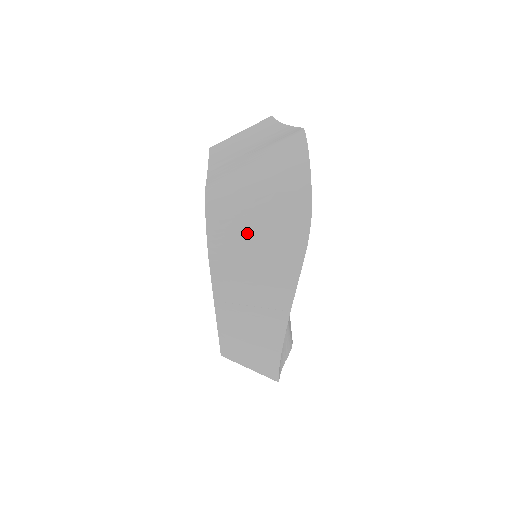
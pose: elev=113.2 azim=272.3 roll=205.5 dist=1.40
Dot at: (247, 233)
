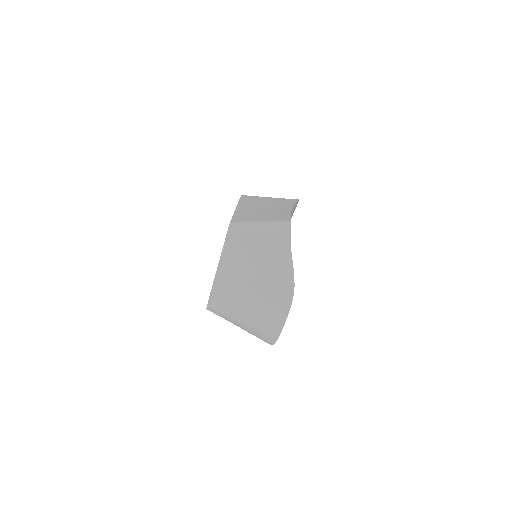
Dot at: occluded
